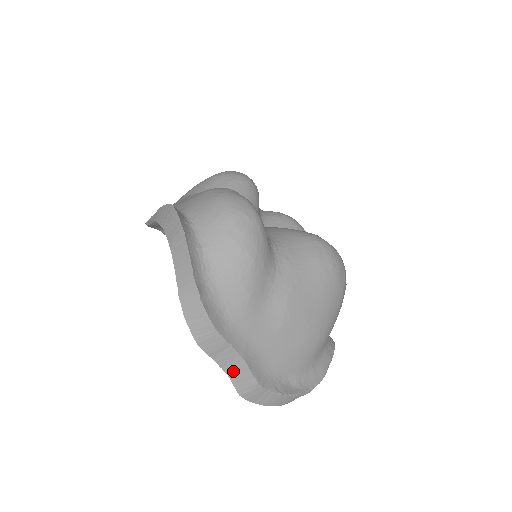
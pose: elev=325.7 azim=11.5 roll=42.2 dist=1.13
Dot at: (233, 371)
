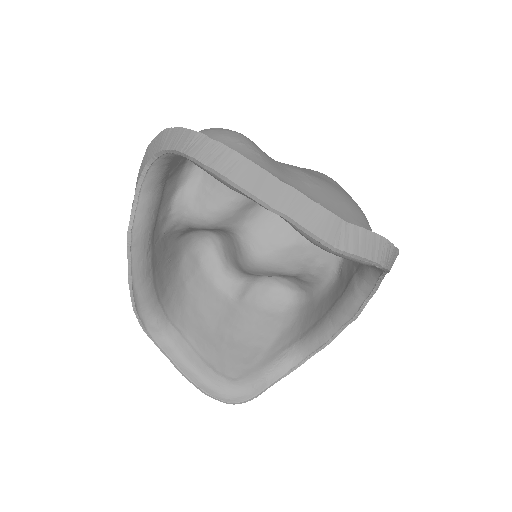
Dot at: (289, 207)
